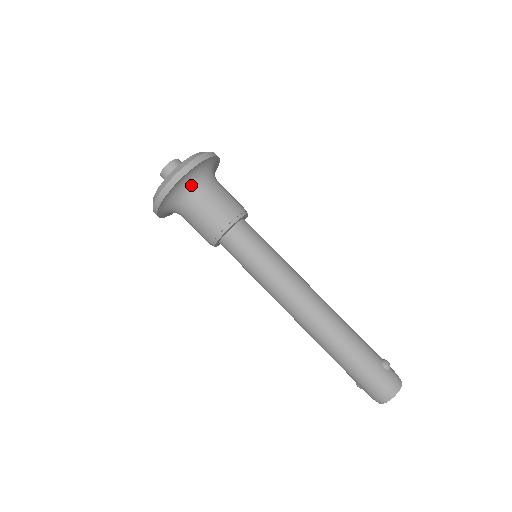
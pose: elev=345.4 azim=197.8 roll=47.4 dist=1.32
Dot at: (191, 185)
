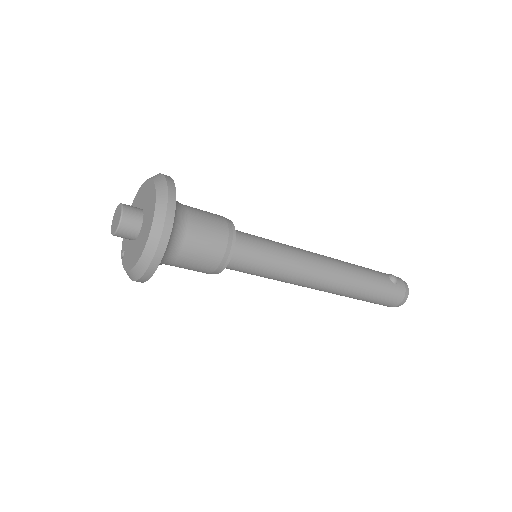
Dot at: (172, 239)
